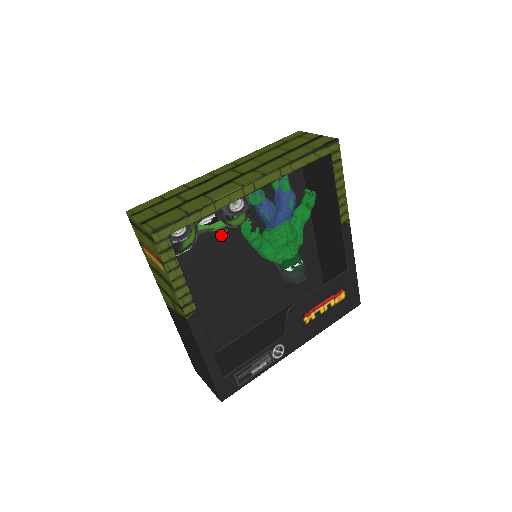
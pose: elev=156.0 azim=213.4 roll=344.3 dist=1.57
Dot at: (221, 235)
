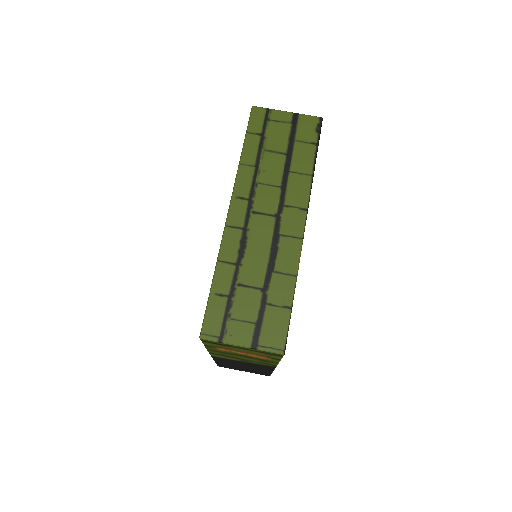
Dot at: occluded
